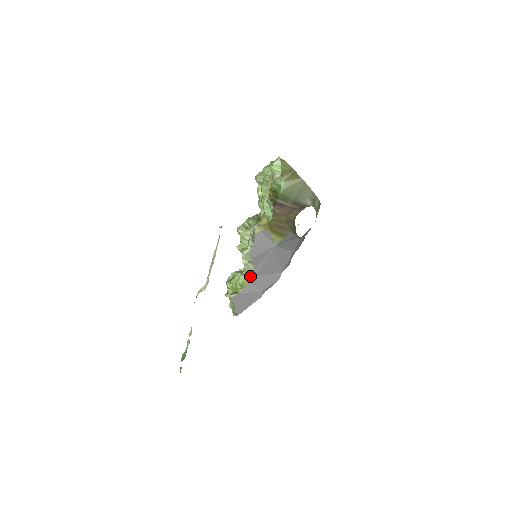
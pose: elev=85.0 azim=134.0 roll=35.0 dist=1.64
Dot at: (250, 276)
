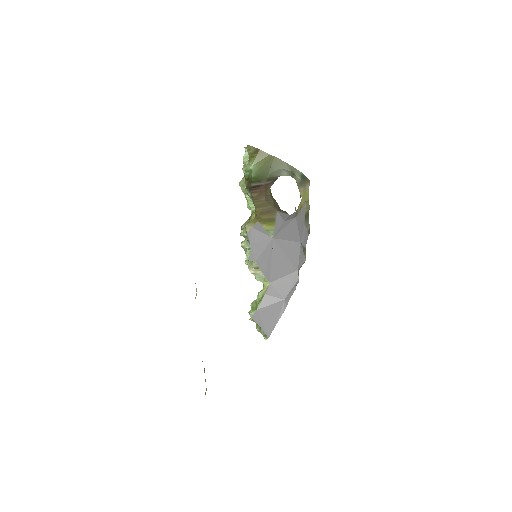
Dot at: (265, 286)
